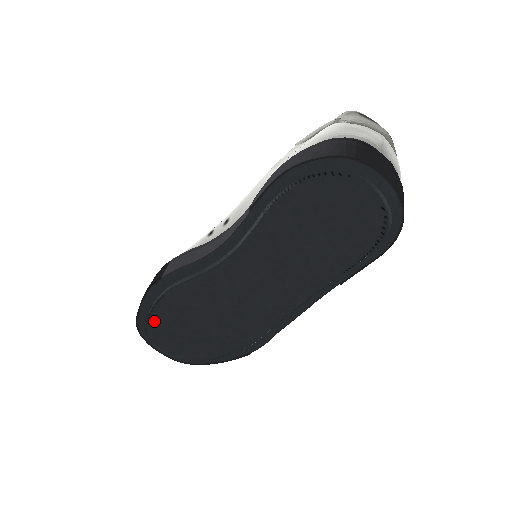
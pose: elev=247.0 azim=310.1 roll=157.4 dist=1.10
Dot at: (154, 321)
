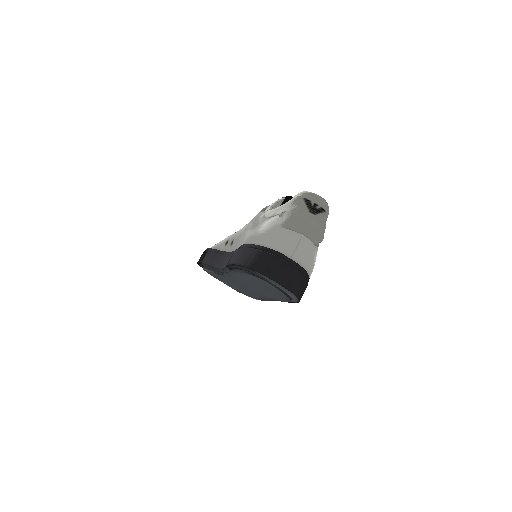
Dot at: (207, 272)
